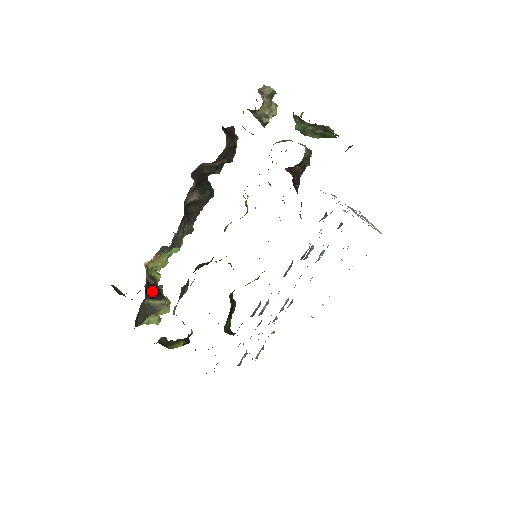
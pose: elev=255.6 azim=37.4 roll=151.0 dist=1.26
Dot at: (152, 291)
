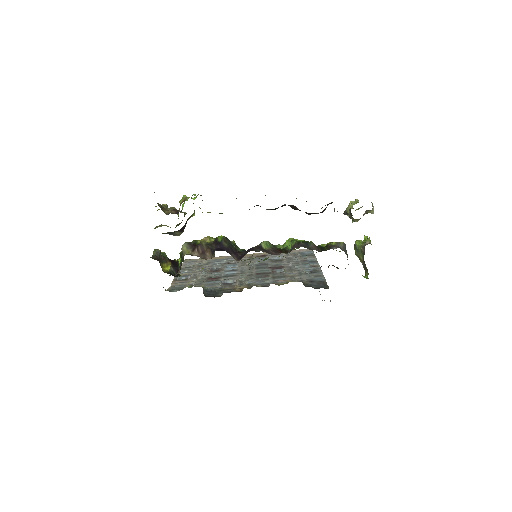
Dot at: (183, 227)
